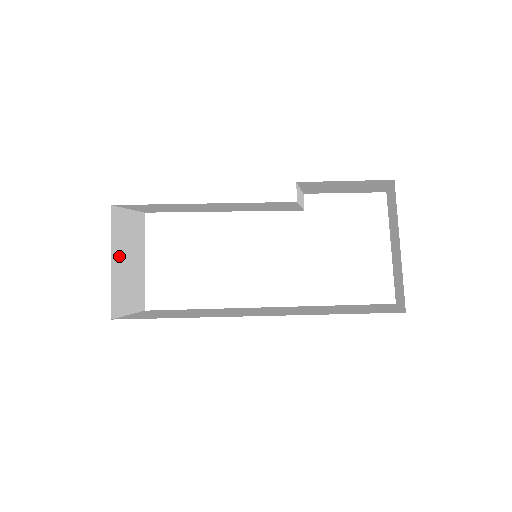
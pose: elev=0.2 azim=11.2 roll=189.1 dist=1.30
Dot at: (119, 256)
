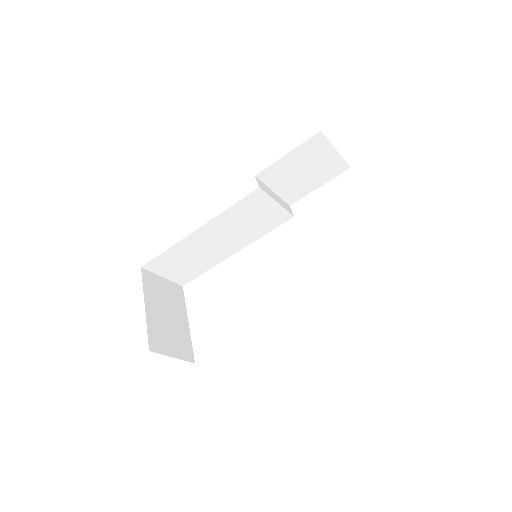
Dot at: (154, 306)
